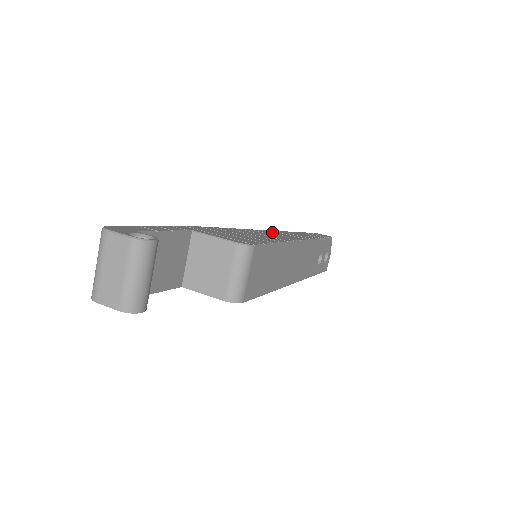
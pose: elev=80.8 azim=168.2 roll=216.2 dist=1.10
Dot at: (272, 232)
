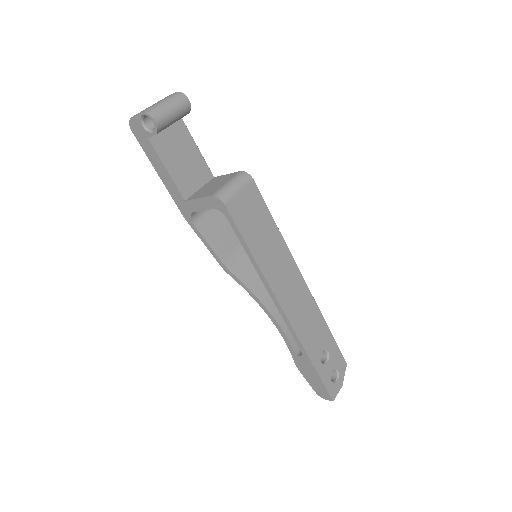
Dot at: occluded
